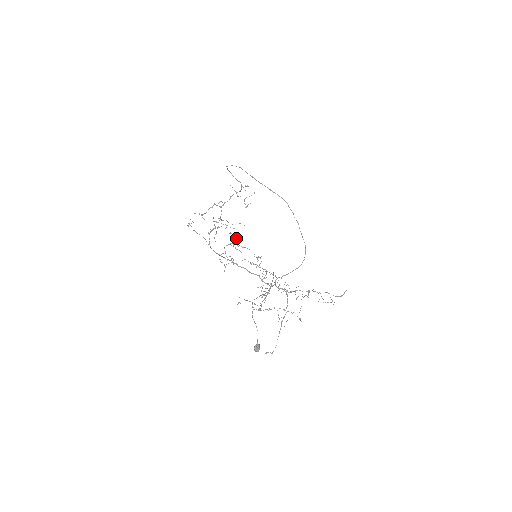
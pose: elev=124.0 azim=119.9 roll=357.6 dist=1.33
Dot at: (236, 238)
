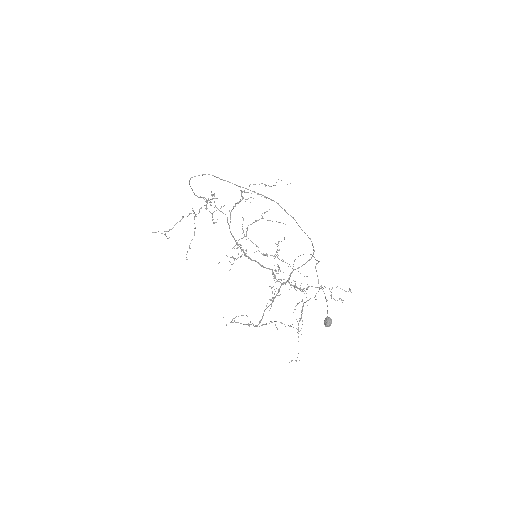
Dot at: occluded
